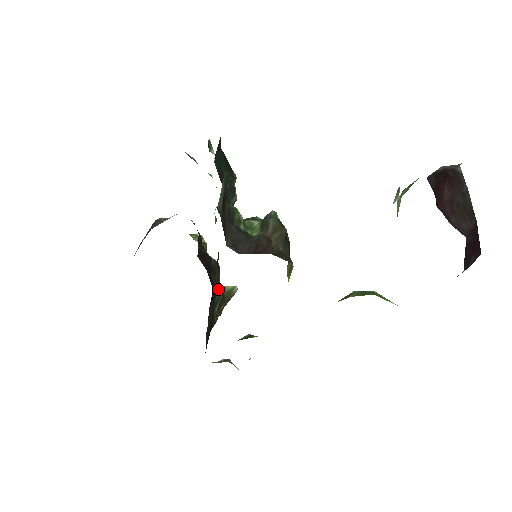
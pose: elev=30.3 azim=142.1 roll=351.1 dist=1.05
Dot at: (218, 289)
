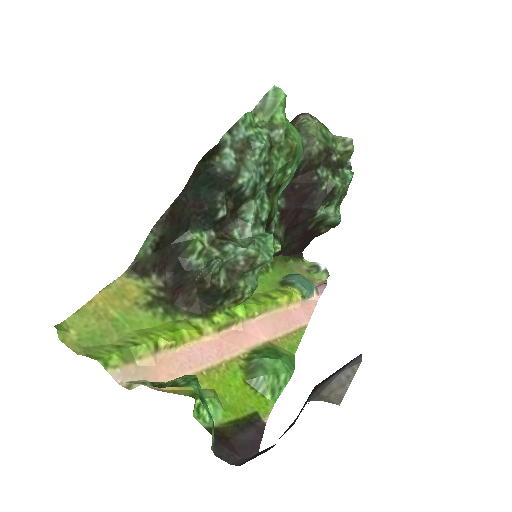
Dot at: (318, 216)
